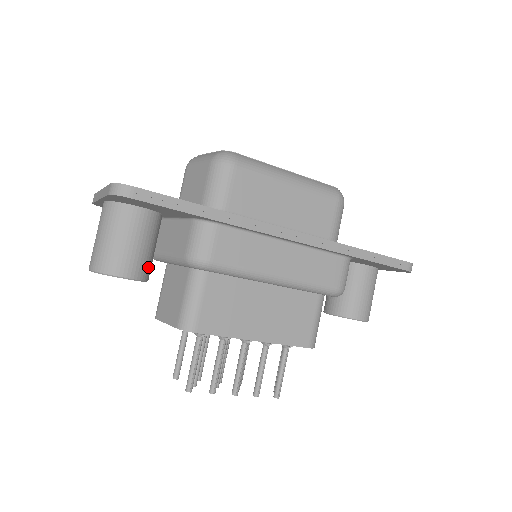
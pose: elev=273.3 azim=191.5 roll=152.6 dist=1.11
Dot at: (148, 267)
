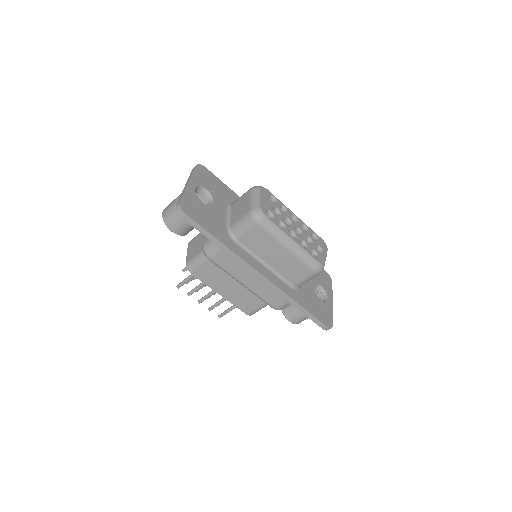
Dot at: (189, 231)
